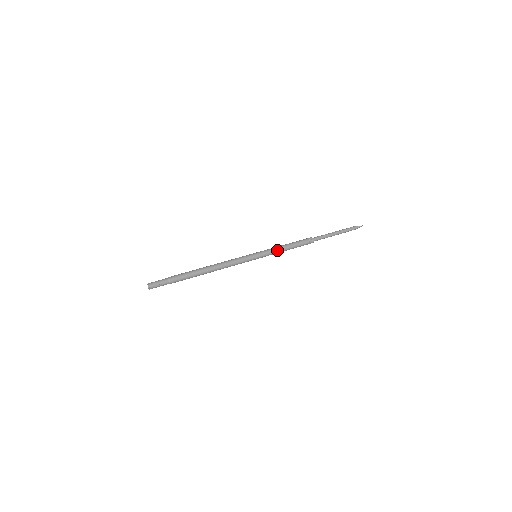
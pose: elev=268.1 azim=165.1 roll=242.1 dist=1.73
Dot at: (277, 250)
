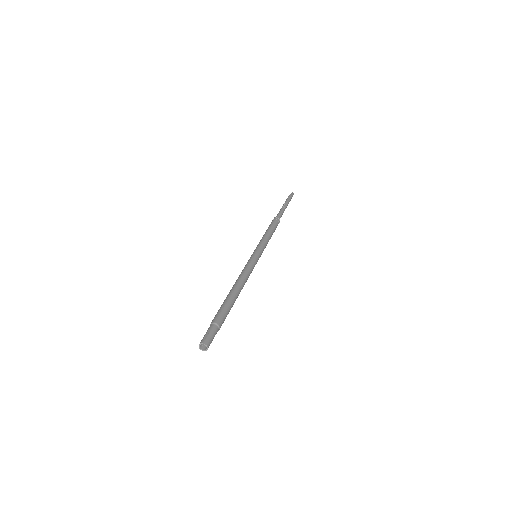
Dot at: (267, 242)
